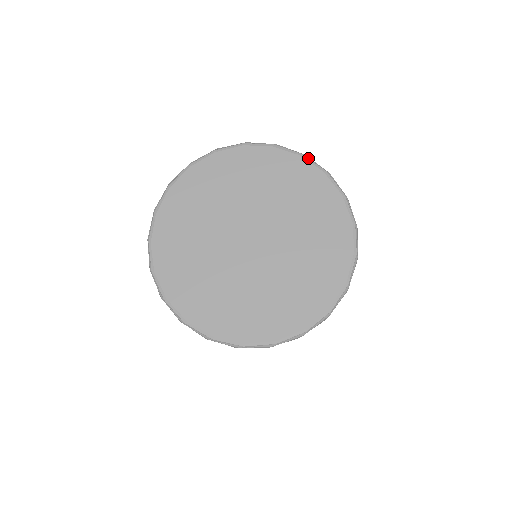
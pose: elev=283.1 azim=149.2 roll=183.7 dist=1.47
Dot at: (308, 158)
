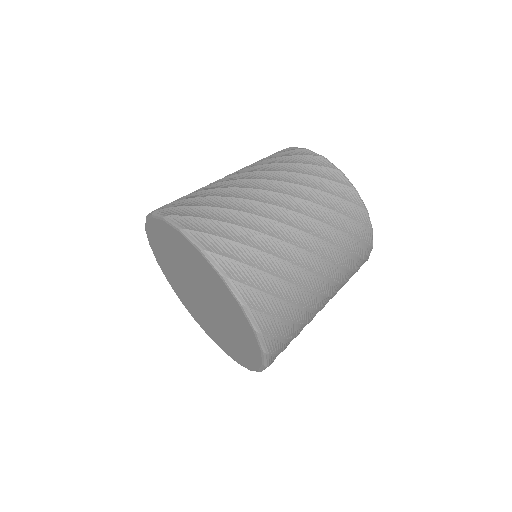
Dot at: (245, 311)
